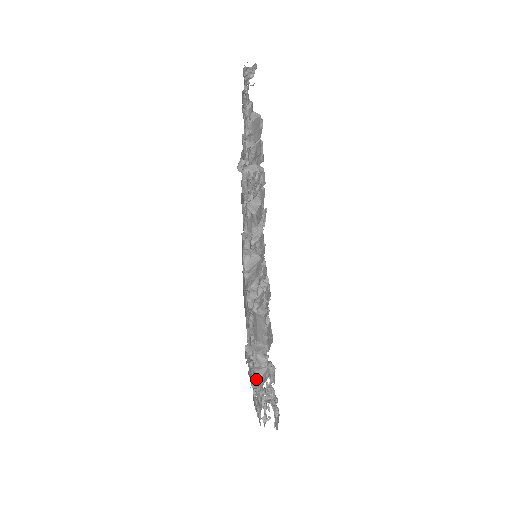
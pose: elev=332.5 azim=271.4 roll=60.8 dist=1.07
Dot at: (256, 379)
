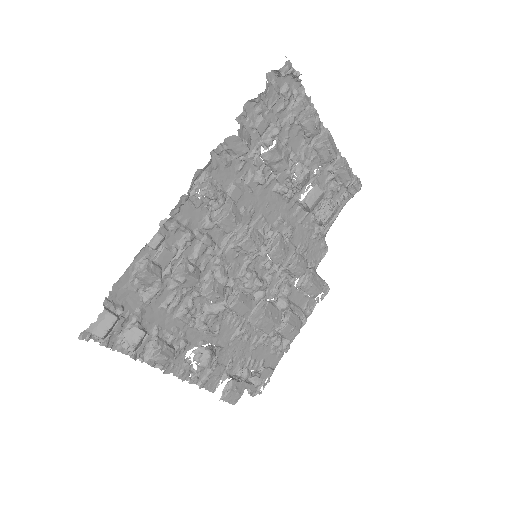
Dot at: (132, 356)
